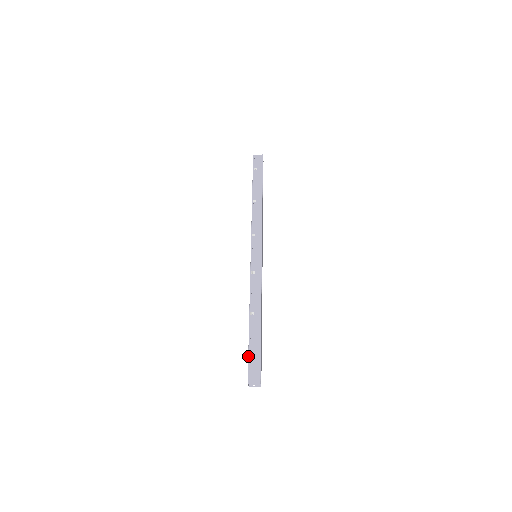
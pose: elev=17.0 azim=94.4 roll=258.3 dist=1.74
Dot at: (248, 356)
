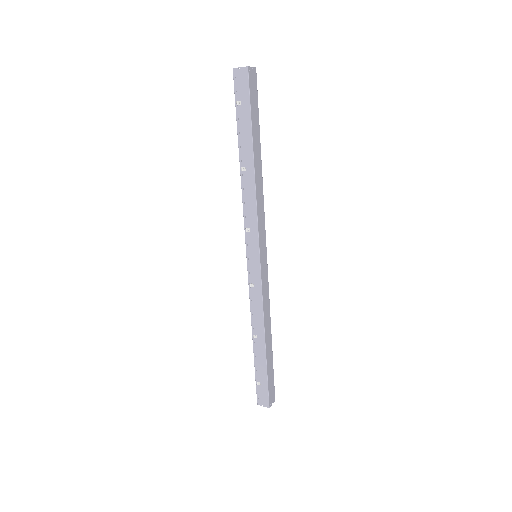
Dot at: (255, 380)
